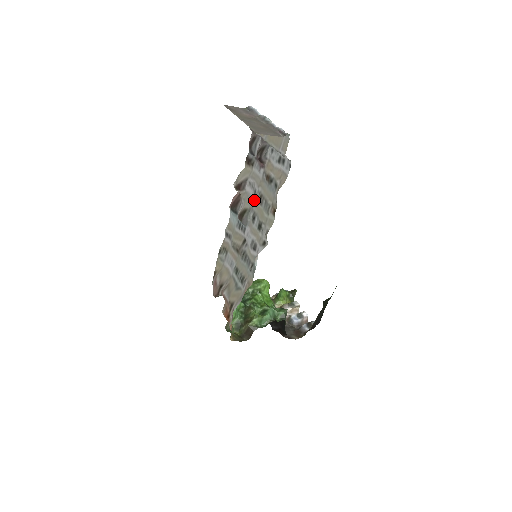
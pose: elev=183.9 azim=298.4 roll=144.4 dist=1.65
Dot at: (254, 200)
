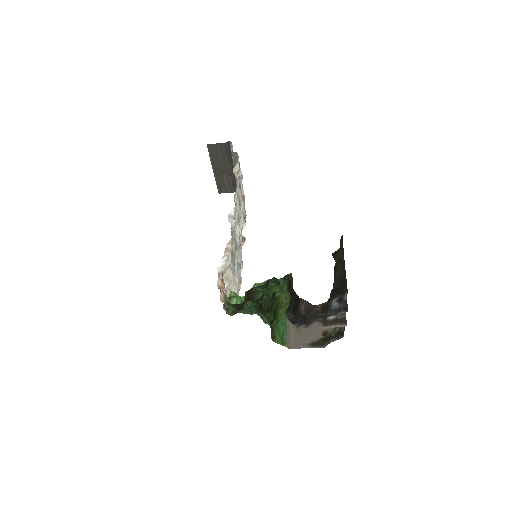
Dot at: (241, 215)
